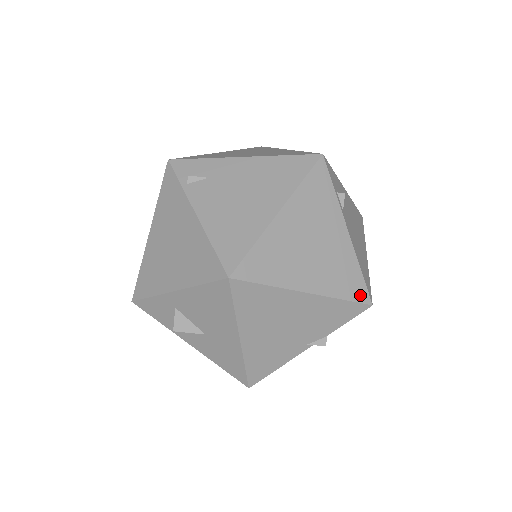
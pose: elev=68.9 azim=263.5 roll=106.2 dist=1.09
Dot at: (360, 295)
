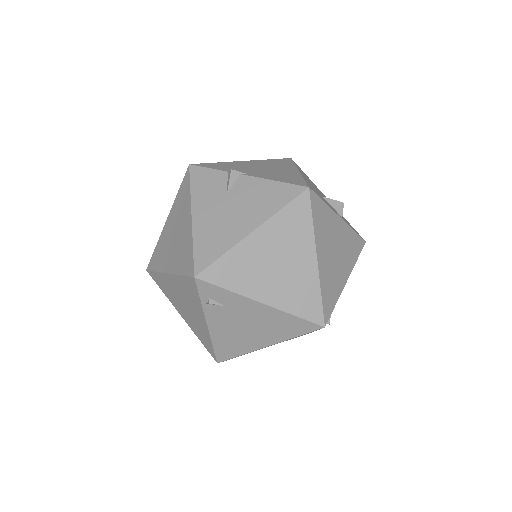
Dot at: occluded
